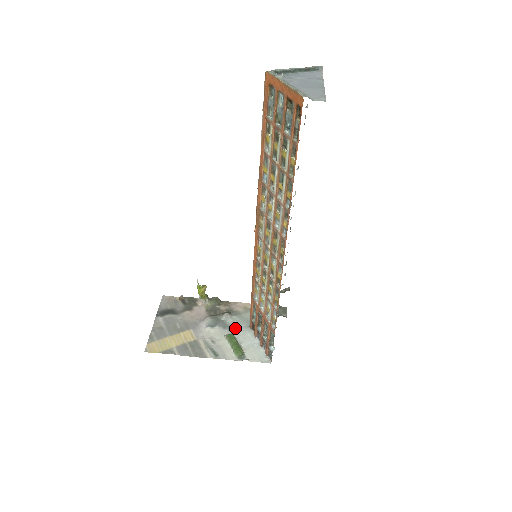
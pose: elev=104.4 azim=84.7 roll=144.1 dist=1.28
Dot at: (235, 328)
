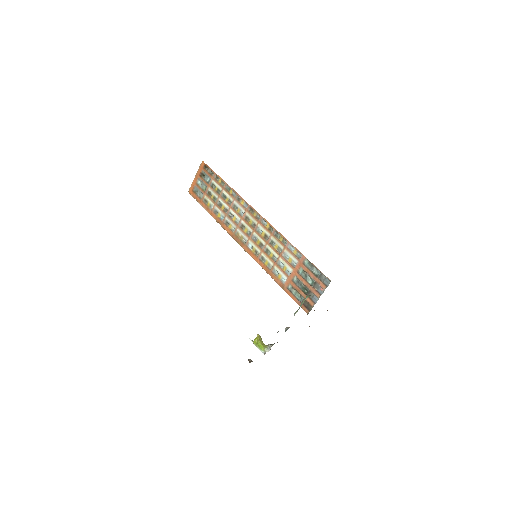
Dot at: occluded
